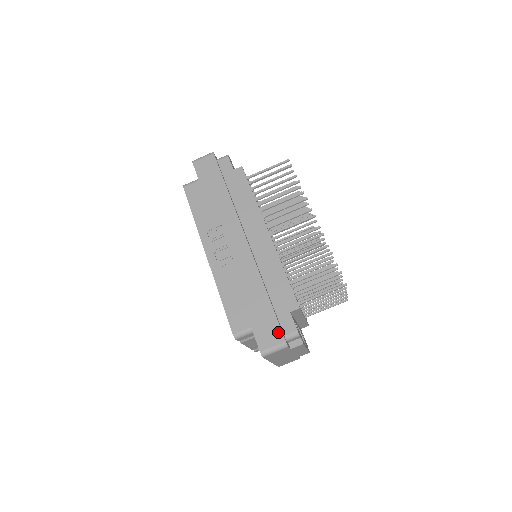
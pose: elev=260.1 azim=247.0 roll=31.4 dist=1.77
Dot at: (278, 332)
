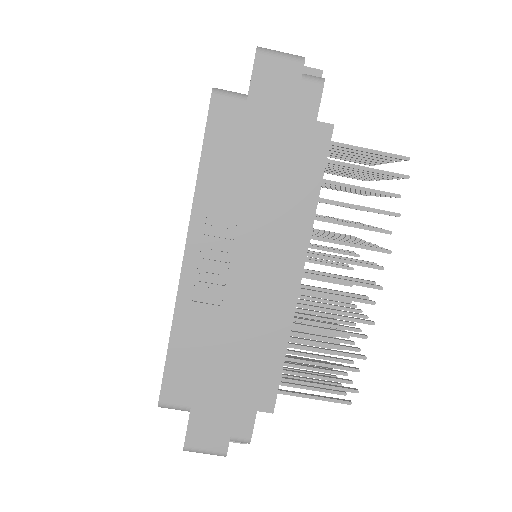
Dot at: (224, 436)
